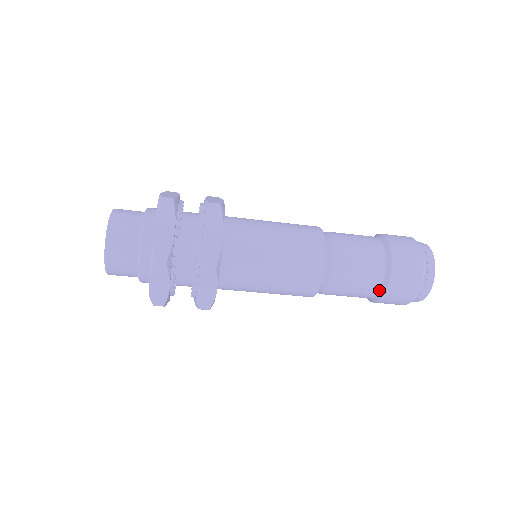
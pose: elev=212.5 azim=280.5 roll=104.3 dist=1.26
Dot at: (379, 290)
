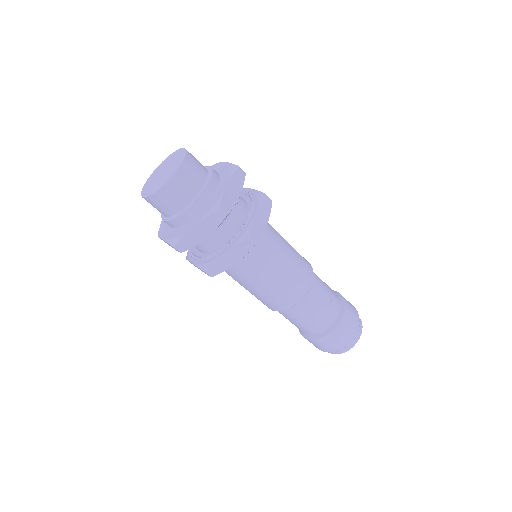
Dot at: (340, 309)
